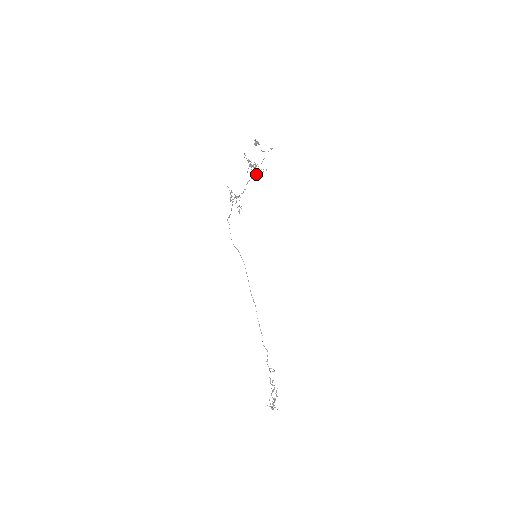
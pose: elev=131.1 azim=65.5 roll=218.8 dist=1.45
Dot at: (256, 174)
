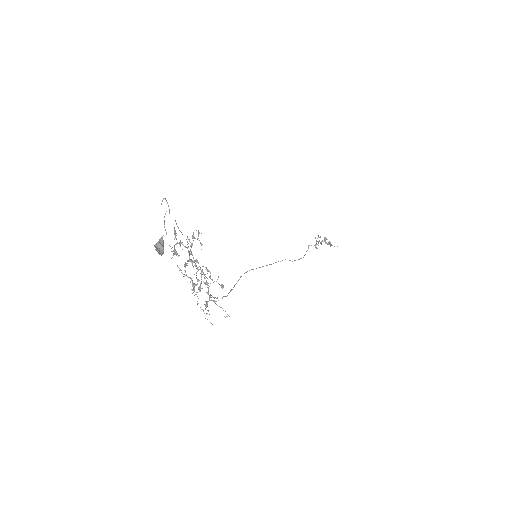
Dot at: occluded
